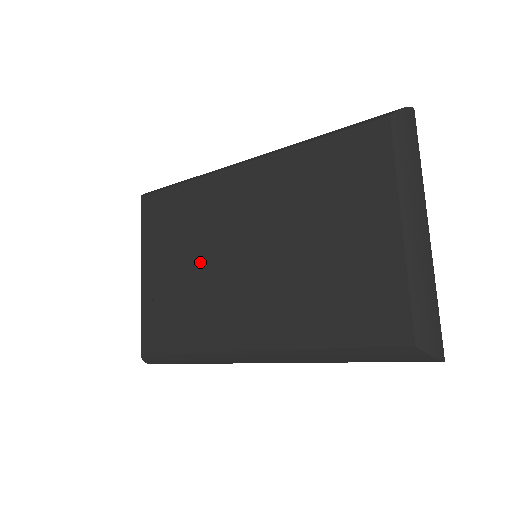
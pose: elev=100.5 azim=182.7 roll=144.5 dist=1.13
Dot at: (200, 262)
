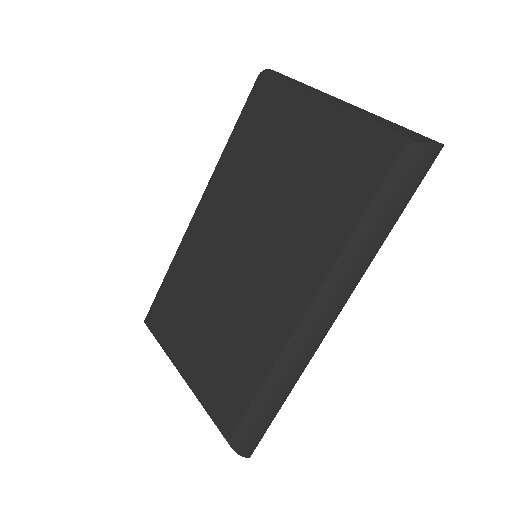
Dot at: (217, 304)
